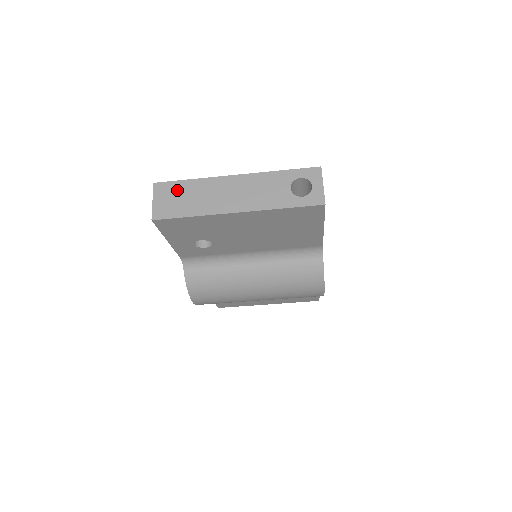
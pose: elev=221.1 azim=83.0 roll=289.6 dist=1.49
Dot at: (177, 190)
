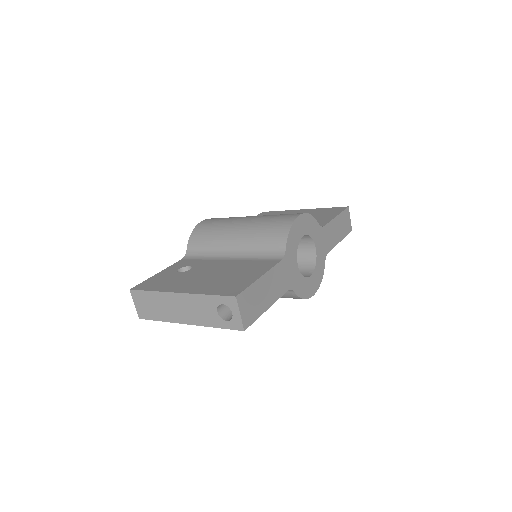
Dot at: (145, 299)
